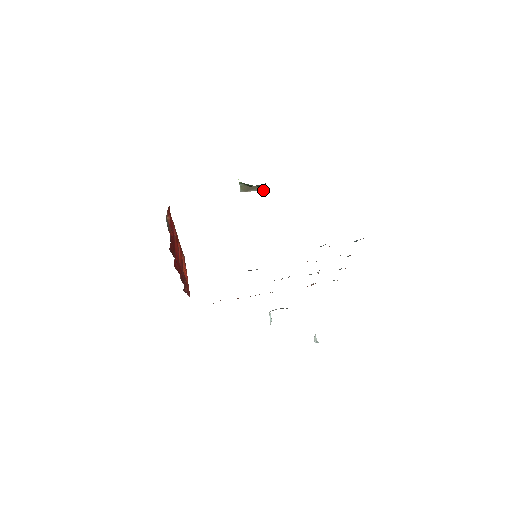
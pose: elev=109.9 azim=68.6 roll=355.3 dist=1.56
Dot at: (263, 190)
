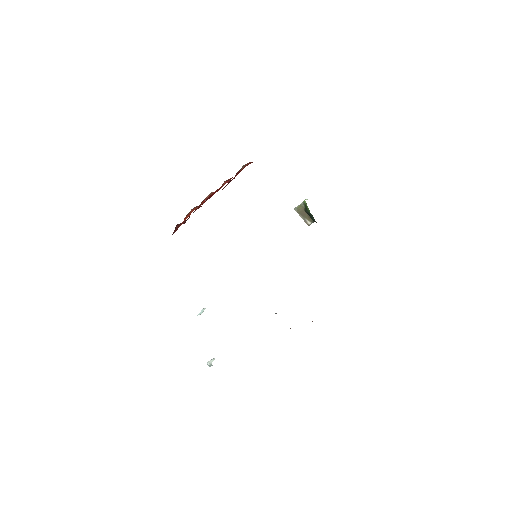
Dot at: (307, 224)
